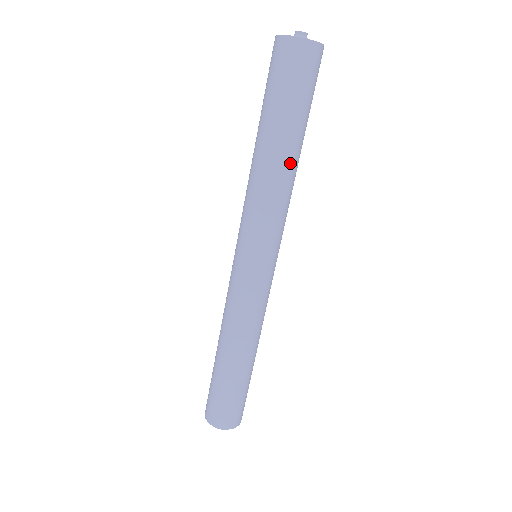
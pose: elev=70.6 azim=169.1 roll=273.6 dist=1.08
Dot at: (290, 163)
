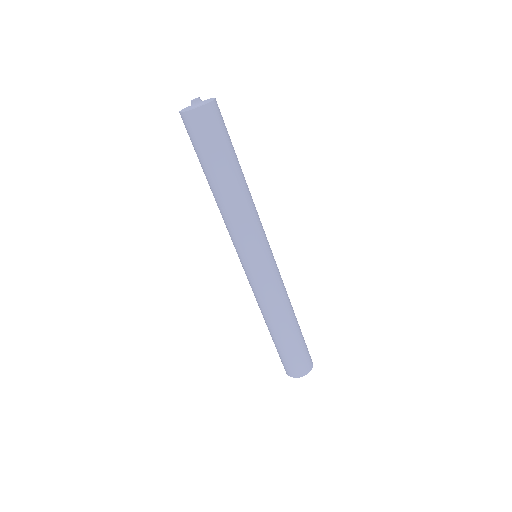
Dot at: (229, 193)
